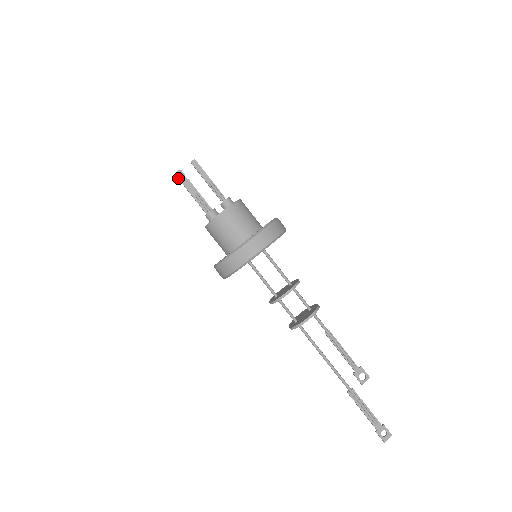
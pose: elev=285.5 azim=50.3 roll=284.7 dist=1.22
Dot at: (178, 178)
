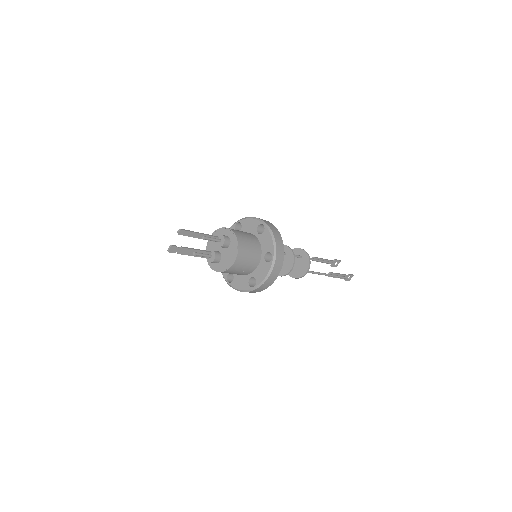
Dot at: occluded
